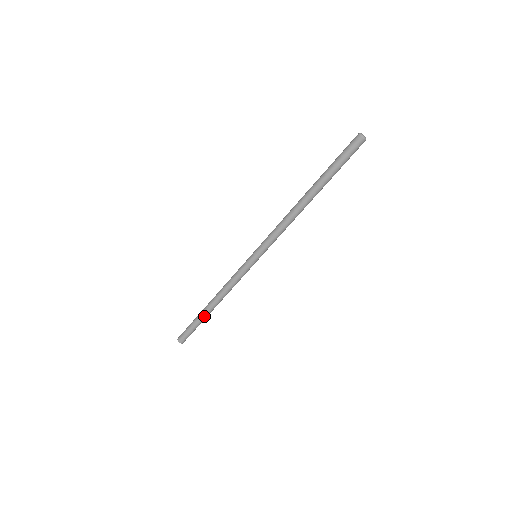
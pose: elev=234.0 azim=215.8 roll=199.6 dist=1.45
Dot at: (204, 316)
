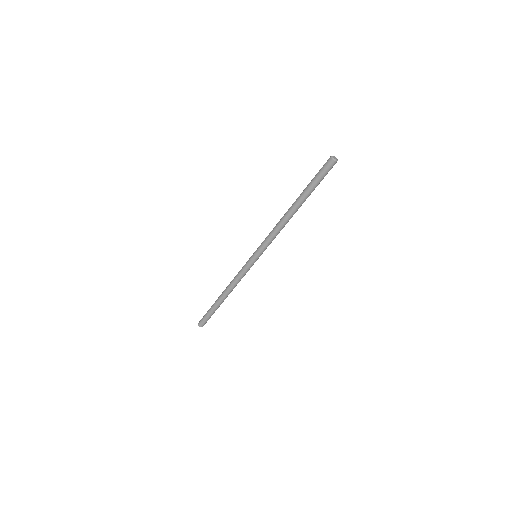
Dot at: occluded
